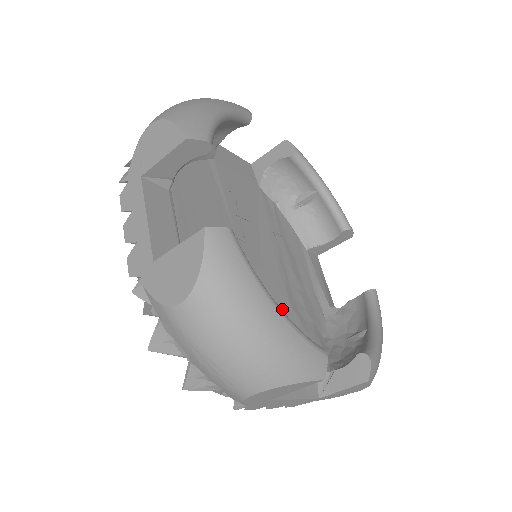
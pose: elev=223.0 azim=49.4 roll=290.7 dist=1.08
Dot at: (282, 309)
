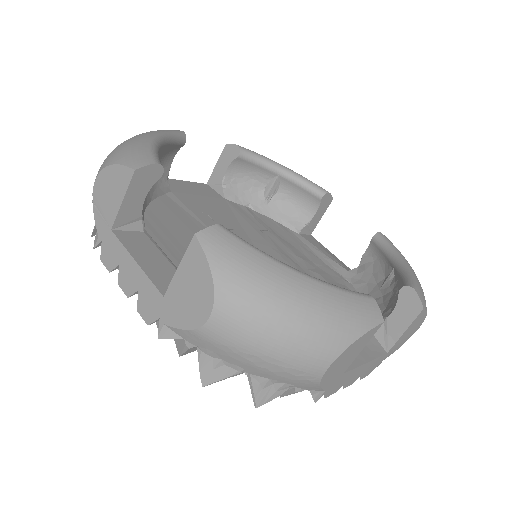
Dot at: occluded
